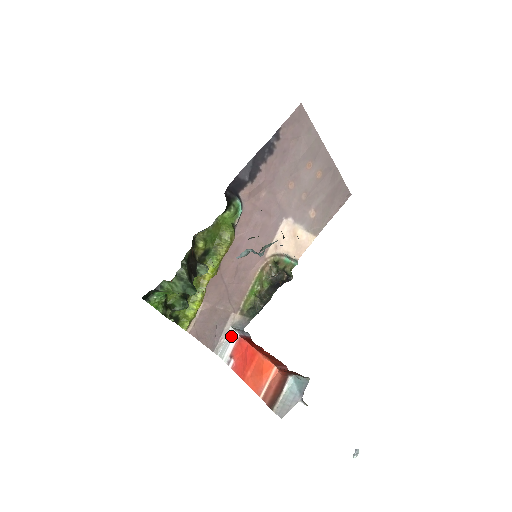
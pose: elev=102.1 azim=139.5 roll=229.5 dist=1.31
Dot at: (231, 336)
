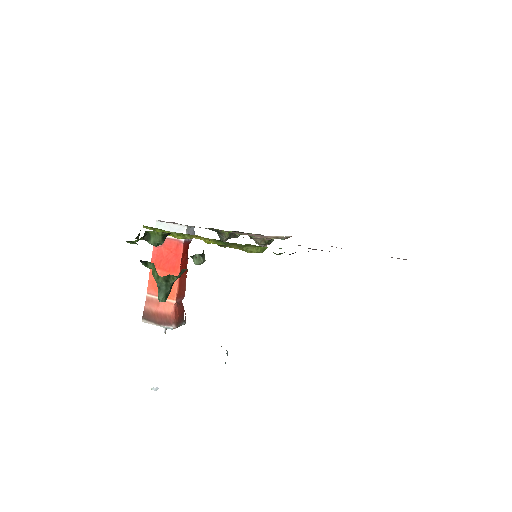
Dot at: (179, 232)
